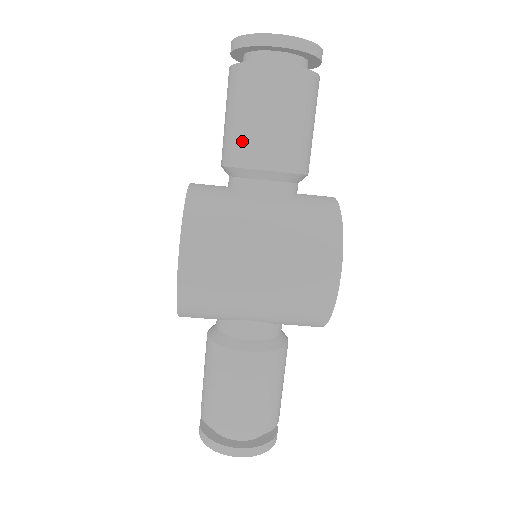
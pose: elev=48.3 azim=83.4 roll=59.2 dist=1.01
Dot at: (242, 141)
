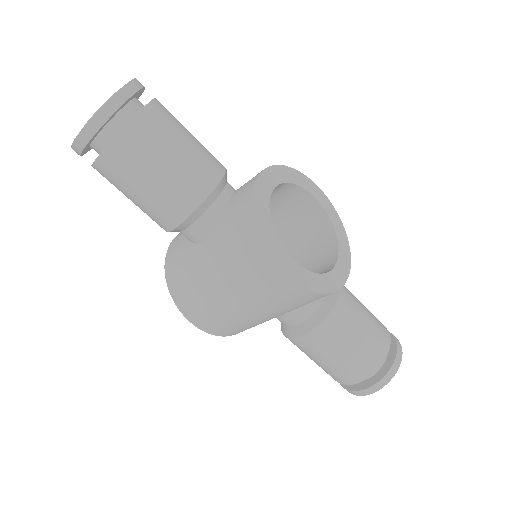
Dot at: occluded
